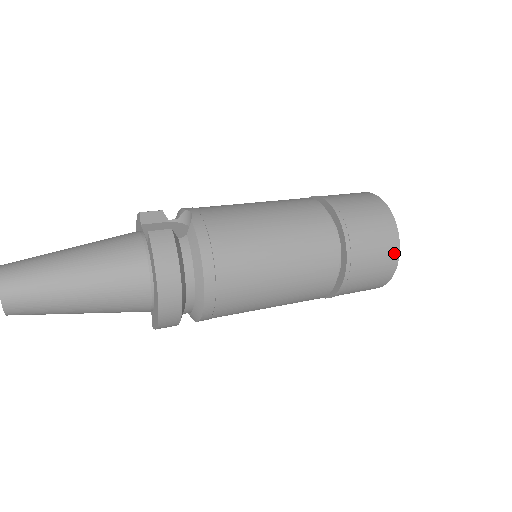
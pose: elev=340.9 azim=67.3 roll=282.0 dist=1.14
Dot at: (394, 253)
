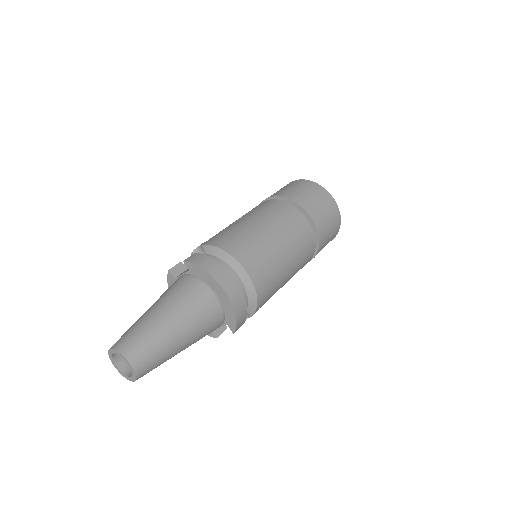
Dot at: (325, 193)
